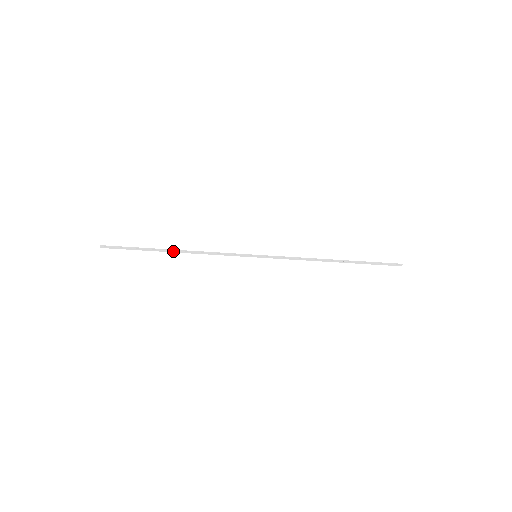
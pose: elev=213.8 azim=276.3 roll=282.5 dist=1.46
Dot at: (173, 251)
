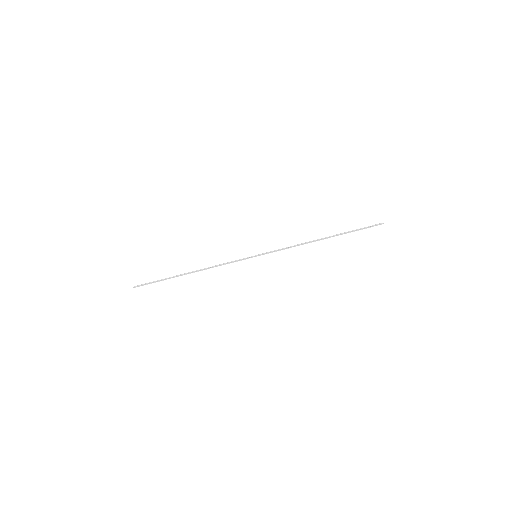
Dot at: (189, 273)
